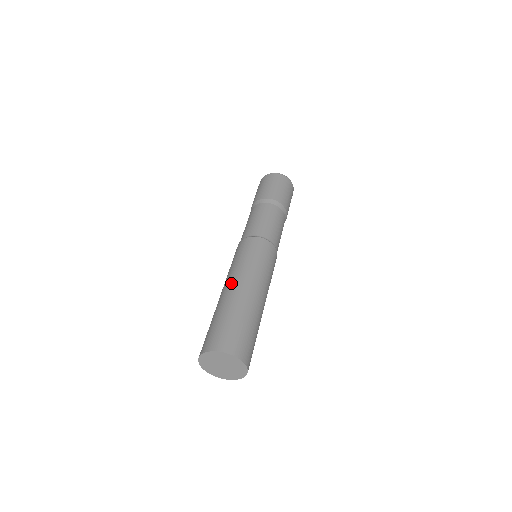
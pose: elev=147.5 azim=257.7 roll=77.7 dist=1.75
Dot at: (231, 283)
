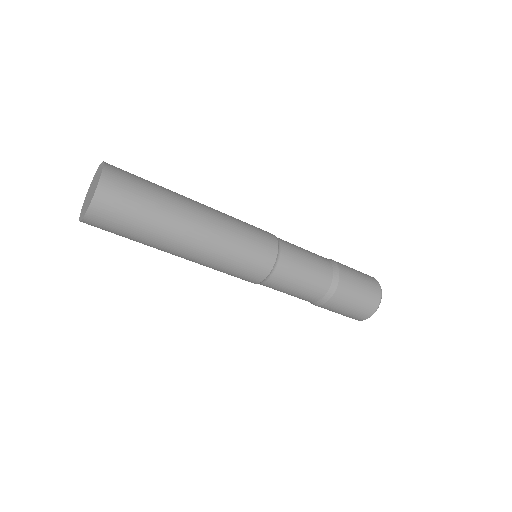
Dot at: occluded
